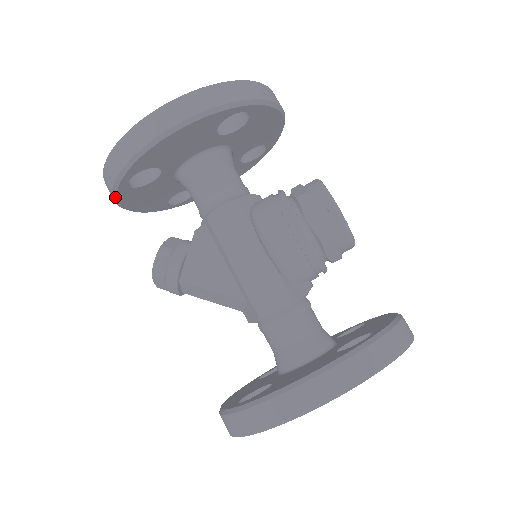
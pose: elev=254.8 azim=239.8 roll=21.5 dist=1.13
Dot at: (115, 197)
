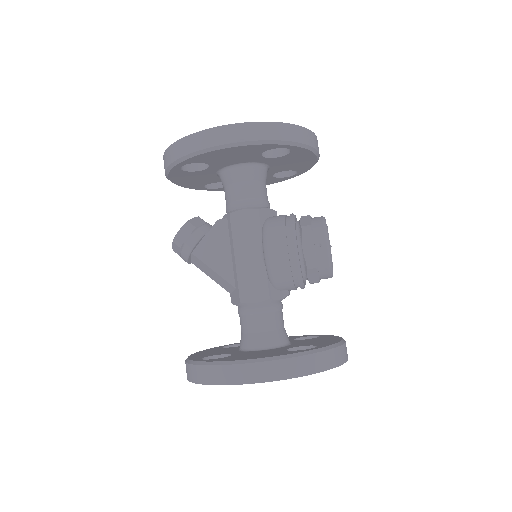
Dot at: (167, 172)
